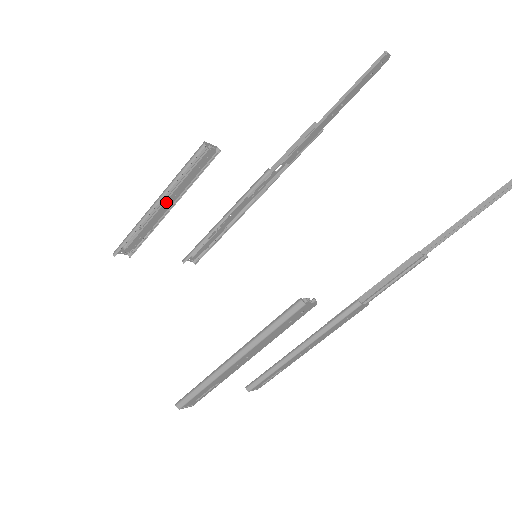
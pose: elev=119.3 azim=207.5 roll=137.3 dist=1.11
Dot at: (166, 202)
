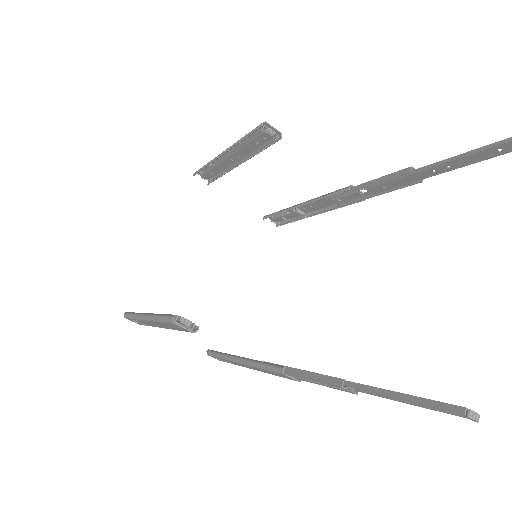
Dot at: (230, 157)
